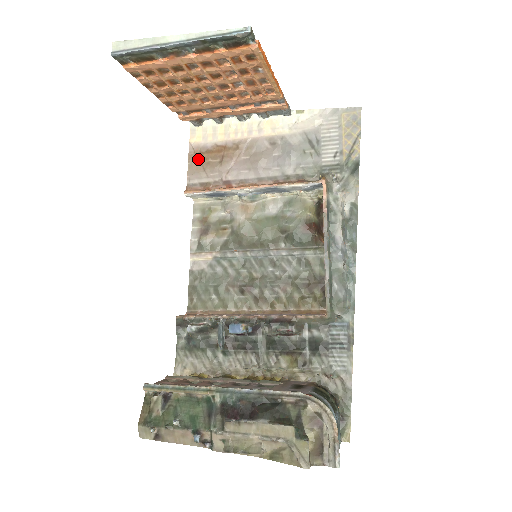
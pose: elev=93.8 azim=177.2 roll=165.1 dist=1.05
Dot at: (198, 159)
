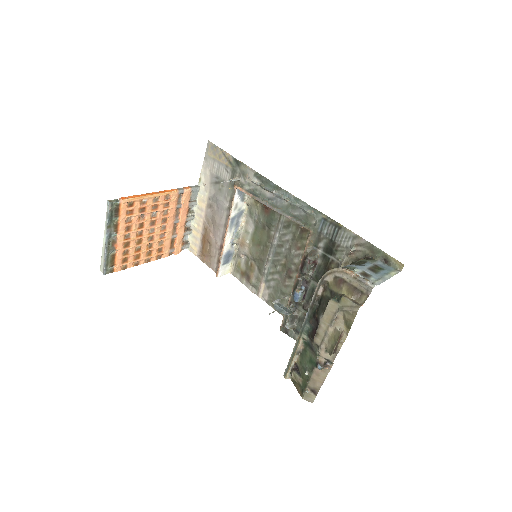
Dot at: (205, 256)
